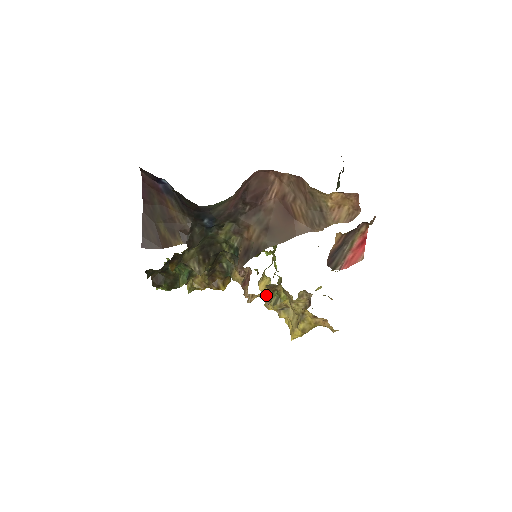
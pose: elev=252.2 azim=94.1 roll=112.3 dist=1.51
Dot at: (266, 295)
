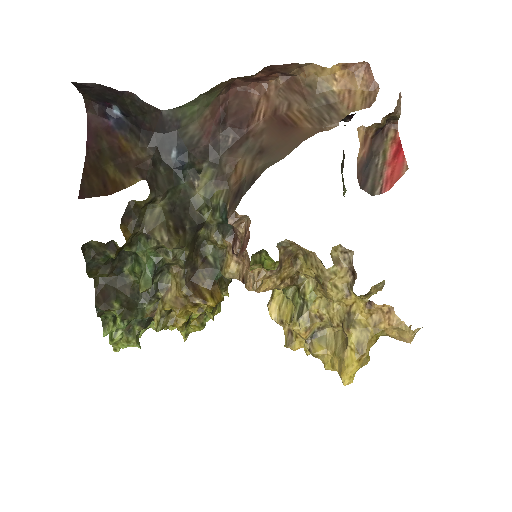
Dot at: (283, 325)
